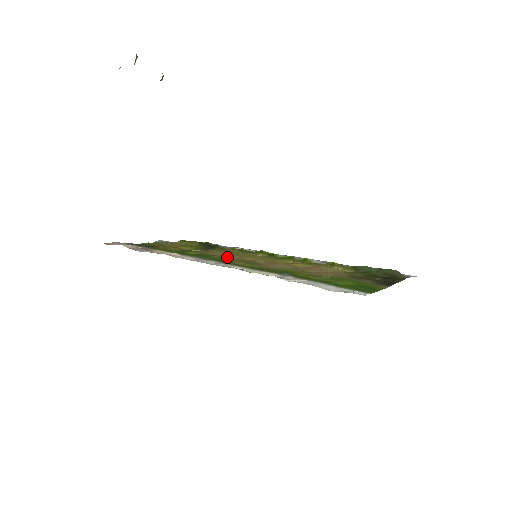
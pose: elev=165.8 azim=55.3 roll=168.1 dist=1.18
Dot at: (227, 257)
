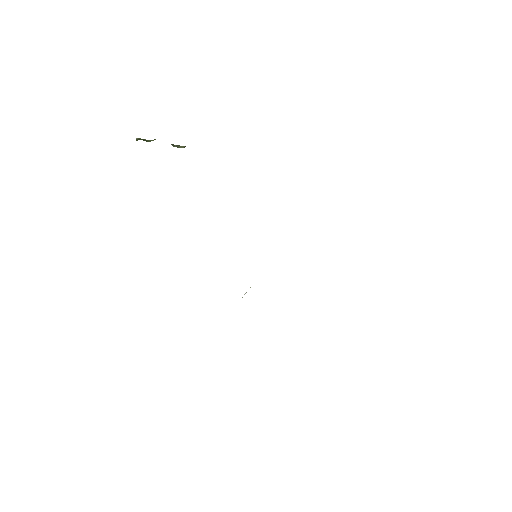
Dot at: occluded
